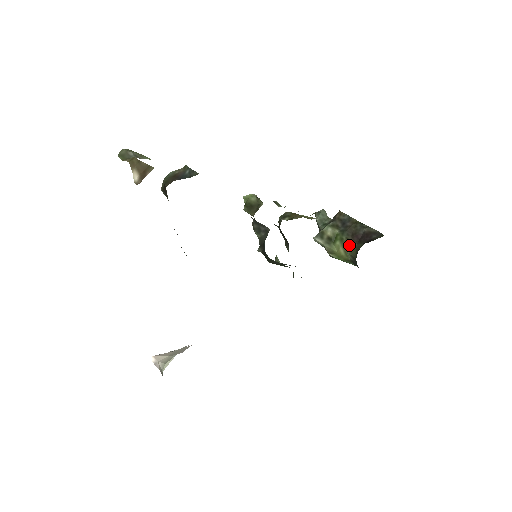
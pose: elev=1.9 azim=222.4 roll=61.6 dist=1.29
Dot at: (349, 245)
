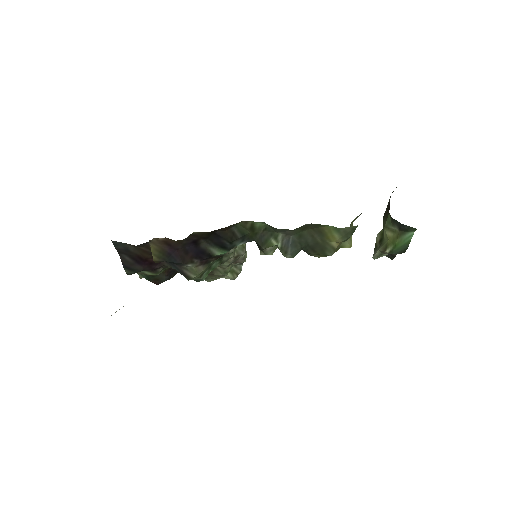
Dot at: (387, 220)
